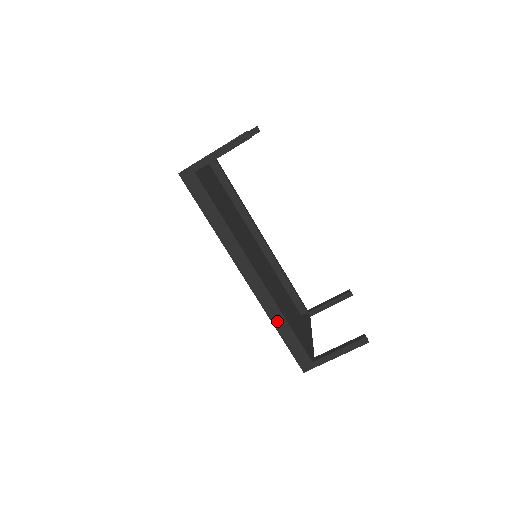
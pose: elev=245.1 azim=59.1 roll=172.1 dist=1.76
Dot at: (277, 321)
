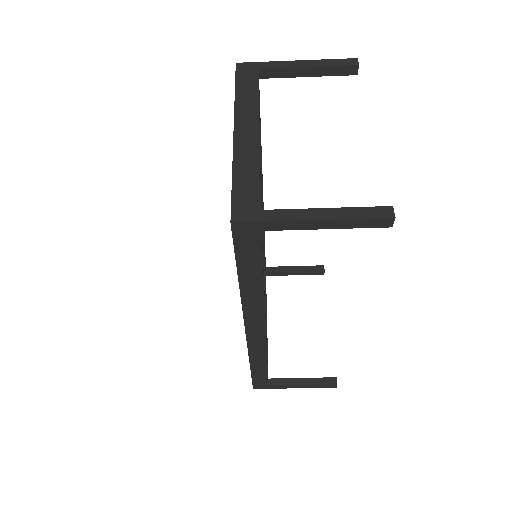
Dot at: (256, 362)
